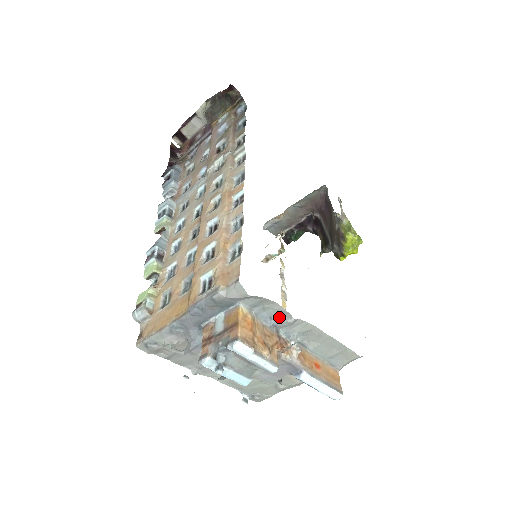
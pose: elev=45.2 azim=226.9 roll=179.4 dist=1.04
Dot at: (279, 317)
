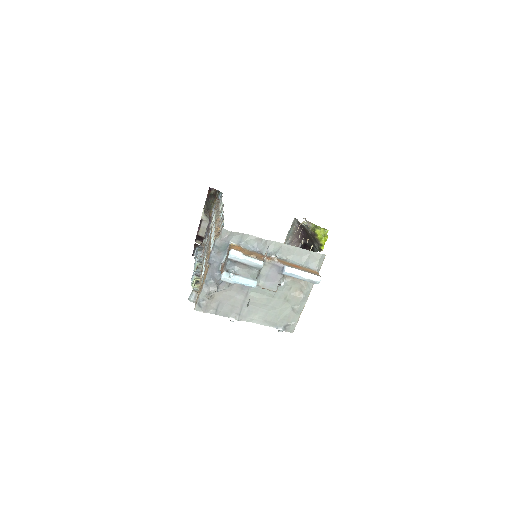
Dot at: (257, 244)
